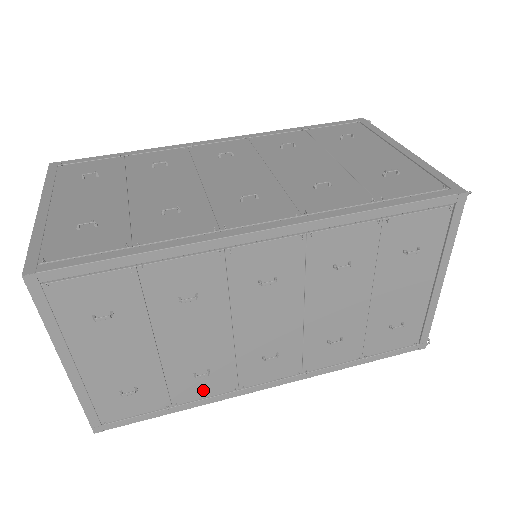
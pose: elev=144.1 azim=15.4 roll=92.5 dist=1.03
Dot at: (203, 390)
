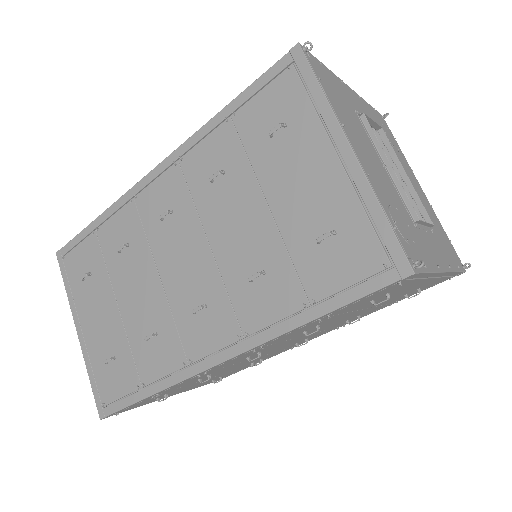
Dot at: (268, 357)
